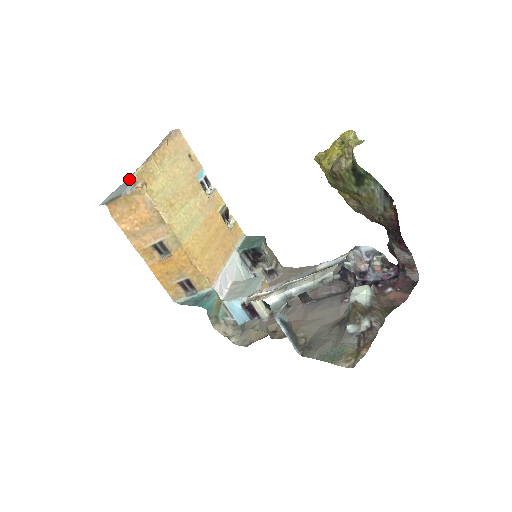
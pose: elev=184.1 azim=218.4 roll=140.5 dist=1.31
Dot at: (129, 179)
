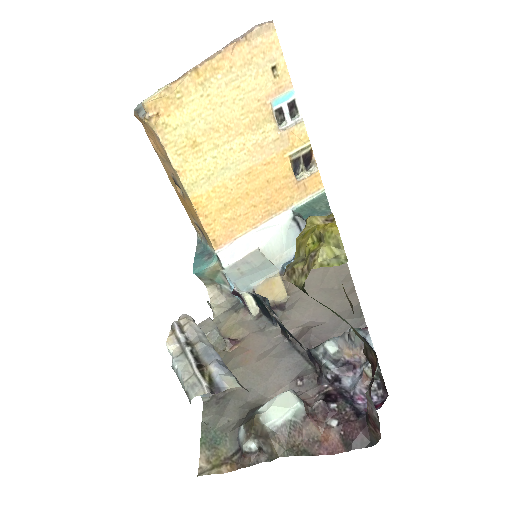
Dot at: occluded
